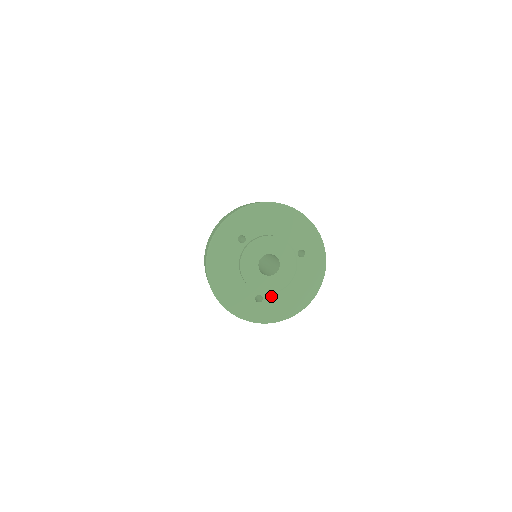
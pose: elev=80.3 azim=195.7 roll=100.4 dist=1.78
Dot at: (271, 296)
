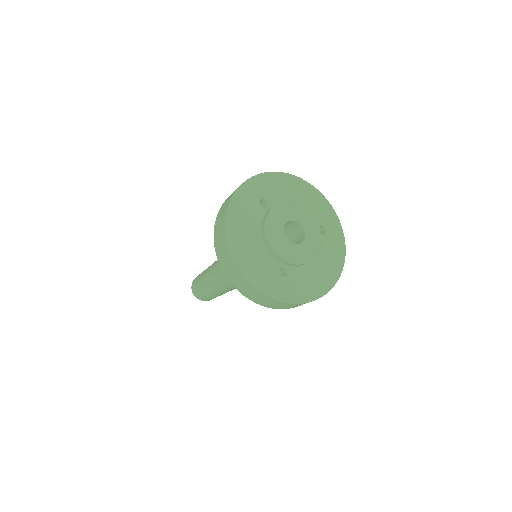
Dot at: (295, 271)
